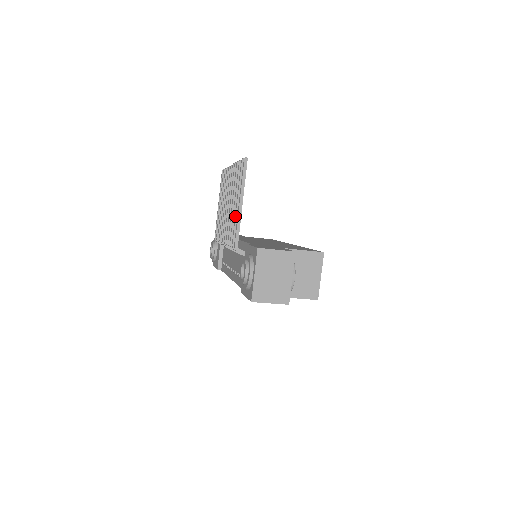
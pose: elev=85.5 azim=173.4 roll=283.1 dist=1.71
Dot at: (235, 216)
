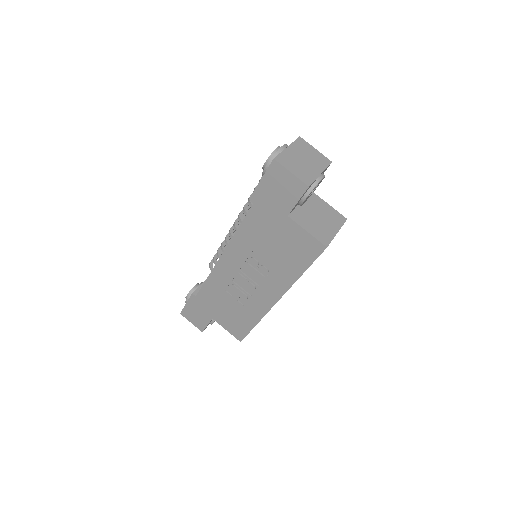
Dot at: occluded
